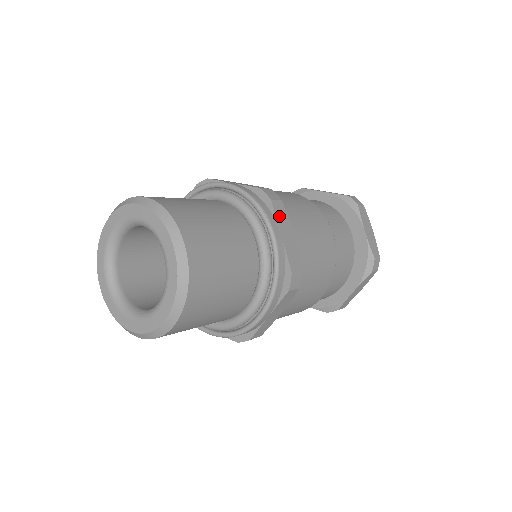
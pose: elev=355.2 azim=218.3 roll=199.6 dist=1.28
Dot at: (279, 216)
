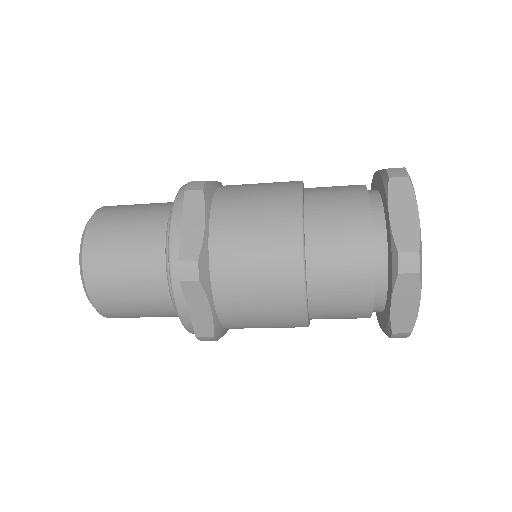
Dot at: occluded
